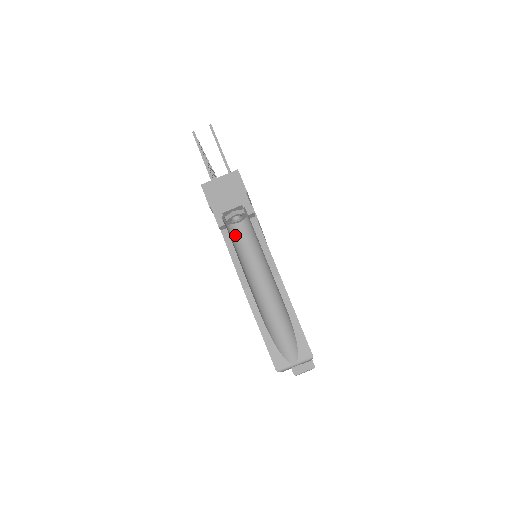
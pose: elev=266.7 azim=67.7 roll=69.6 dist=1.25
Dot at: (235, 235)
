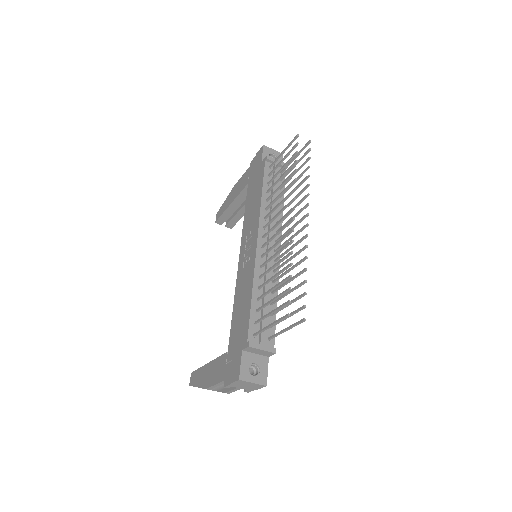
Dot at: occluded
